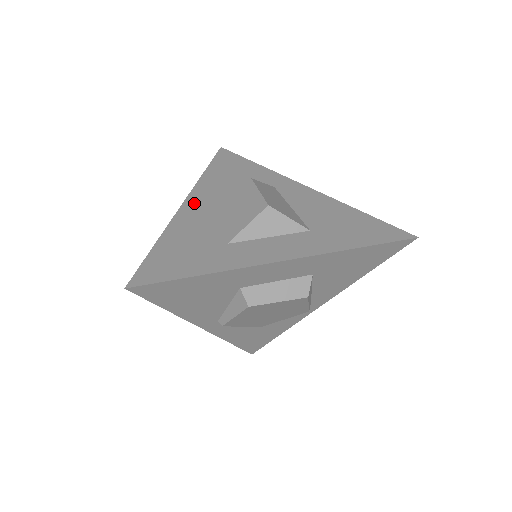
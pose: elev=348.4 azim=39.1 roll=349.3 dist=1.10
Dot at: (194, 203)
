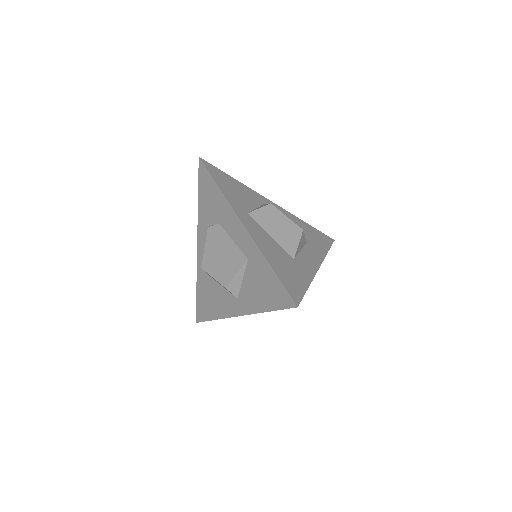
Dot at: (249, 225)
